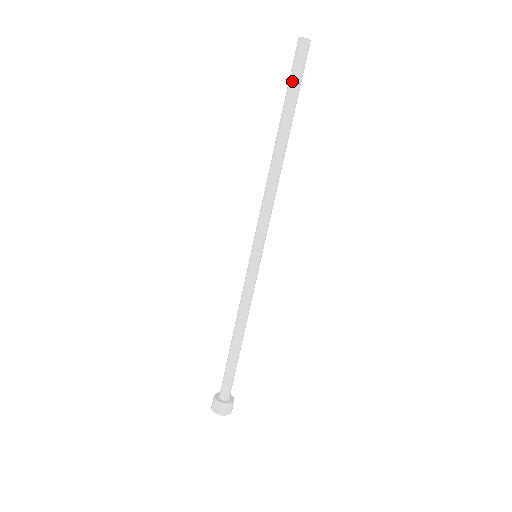
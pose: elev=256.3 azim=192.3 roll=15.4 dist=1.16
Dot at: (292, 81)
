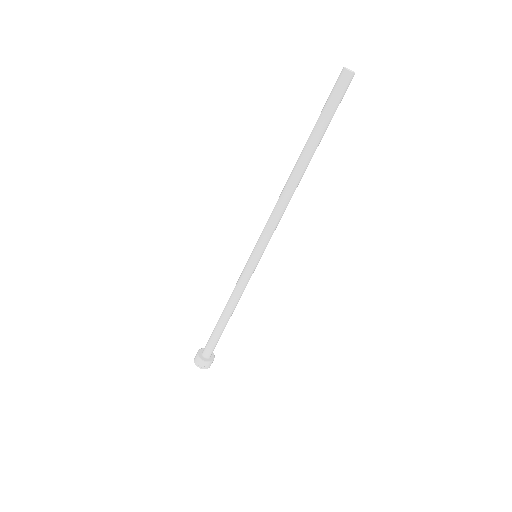
Dot at: (327, 111)
